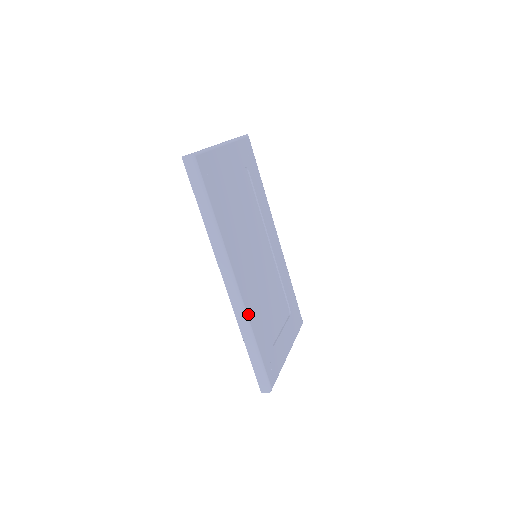
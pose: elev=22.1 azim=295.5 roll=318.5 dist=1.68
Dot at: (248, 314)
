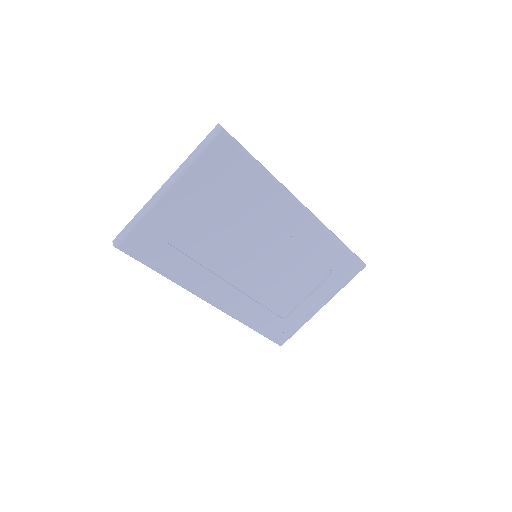
Dot at: (236, 316)
